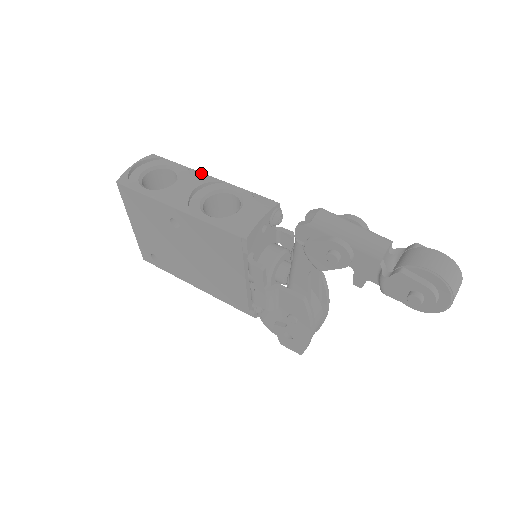
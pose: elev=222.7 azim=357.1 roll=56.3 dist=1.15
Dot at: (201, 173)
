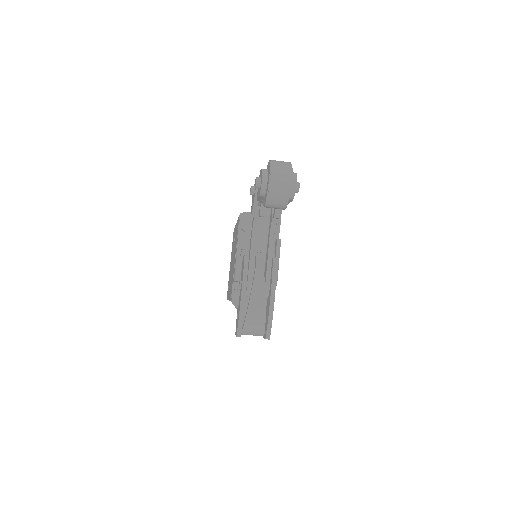
Dot at: occluded
